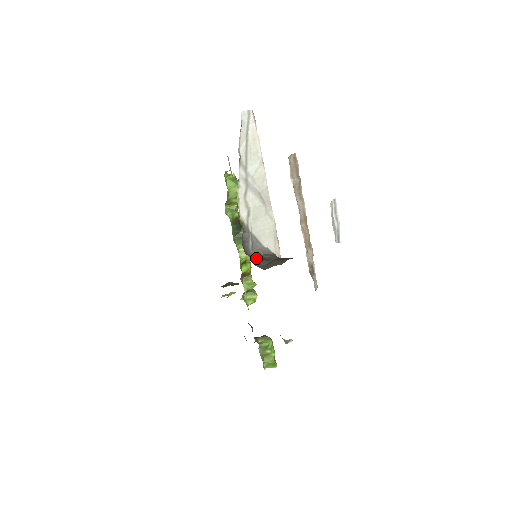
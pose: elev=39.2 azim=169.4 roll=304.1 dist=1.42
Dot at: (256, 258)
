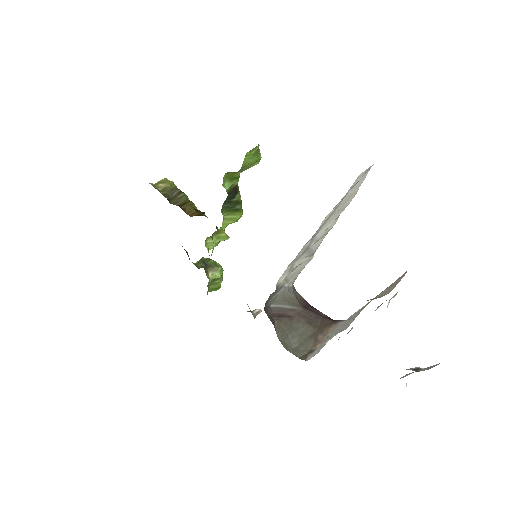
Dot at: (275, 313)
